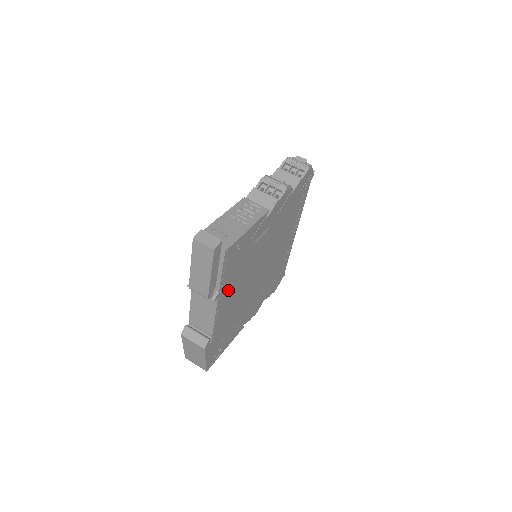
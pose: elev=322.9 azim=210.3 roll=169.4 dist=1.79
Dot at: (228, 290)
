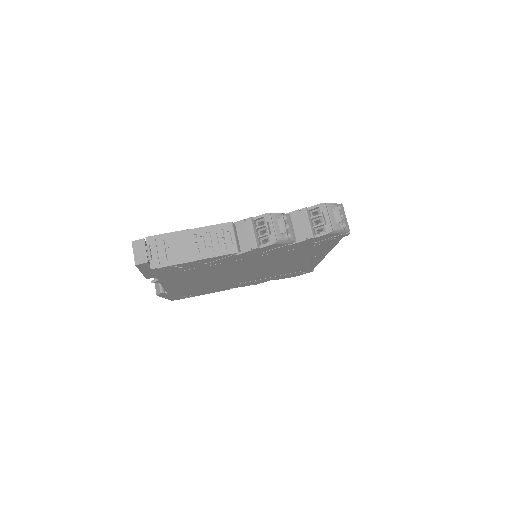
Dot at: (179, 279)
